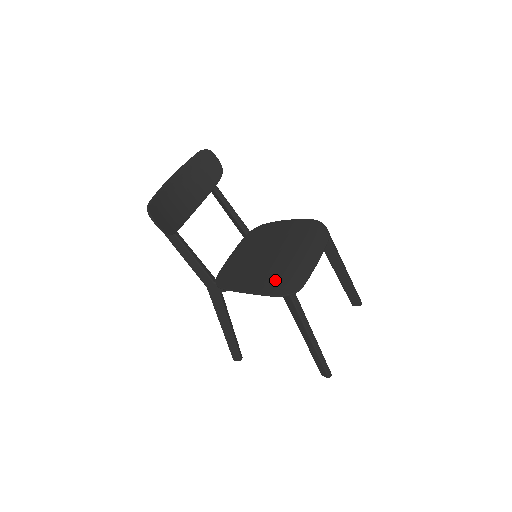
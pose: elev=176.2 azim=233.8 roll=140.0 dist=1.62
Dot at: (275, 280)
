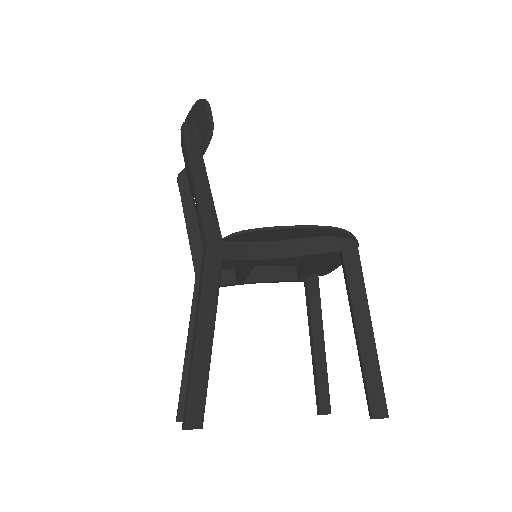
Dot at: occluded
